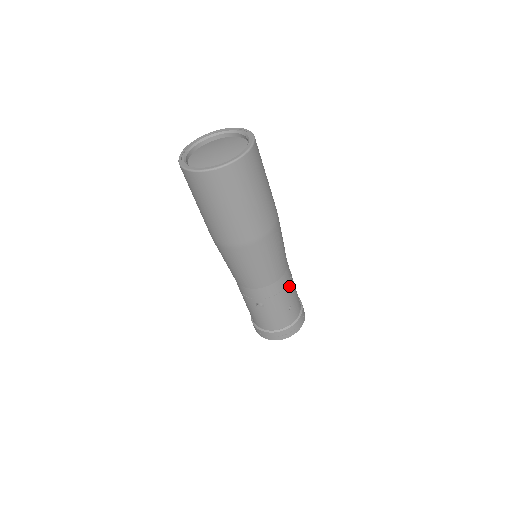
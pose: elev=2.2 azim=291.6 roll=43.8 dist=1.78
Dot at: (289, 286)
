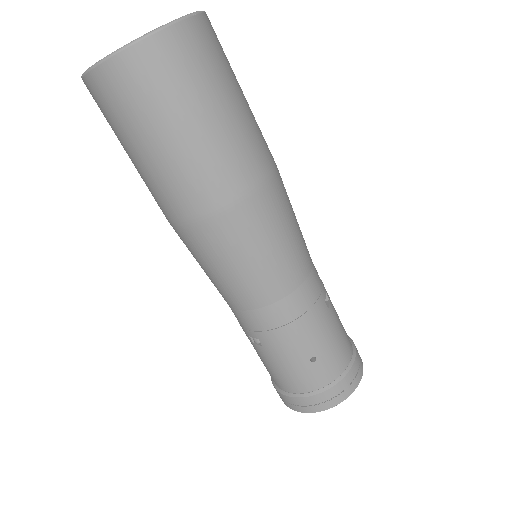
Dot at: (308, 318)
